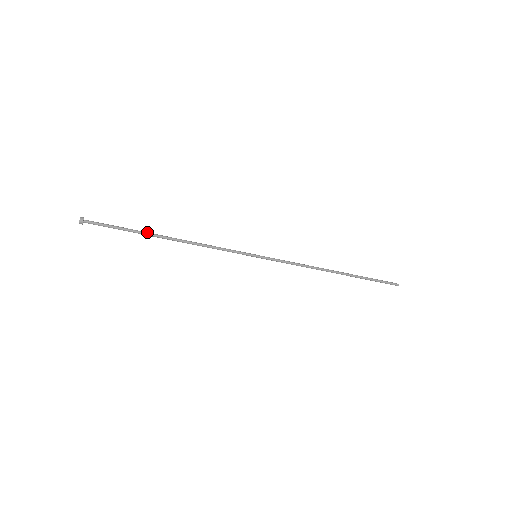
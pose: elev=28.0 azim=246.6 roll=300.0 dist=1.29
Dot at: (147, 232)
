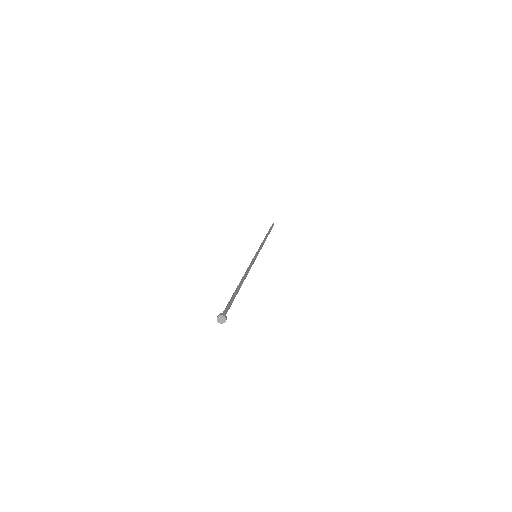
Dot at: (238, 289)
